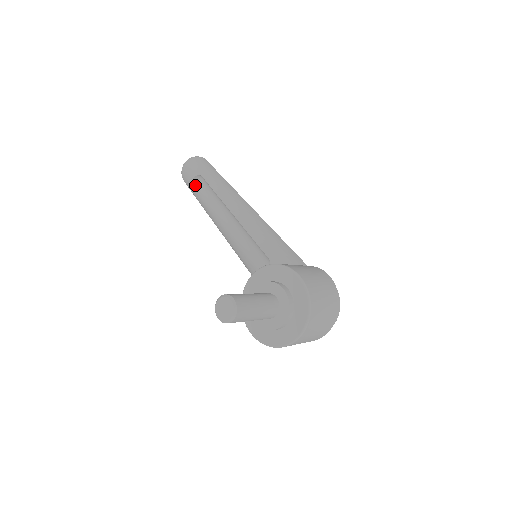
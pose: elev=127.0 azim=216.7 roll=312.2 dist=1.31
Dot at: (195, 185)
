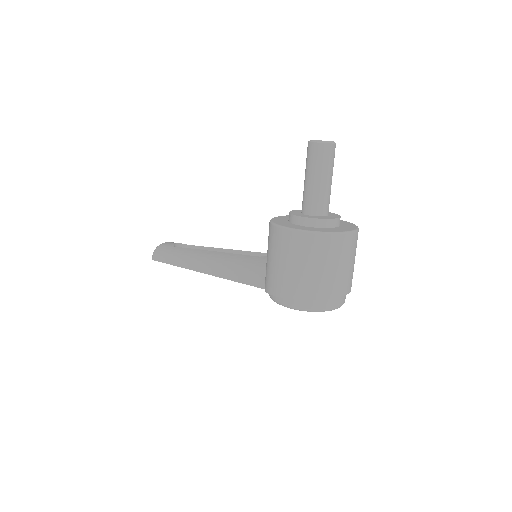
Dot at: occluded
